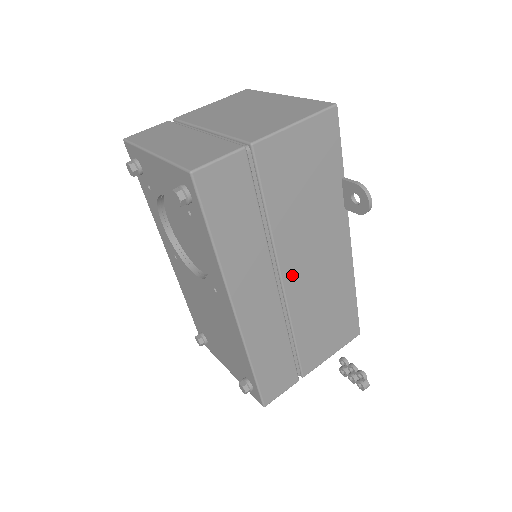
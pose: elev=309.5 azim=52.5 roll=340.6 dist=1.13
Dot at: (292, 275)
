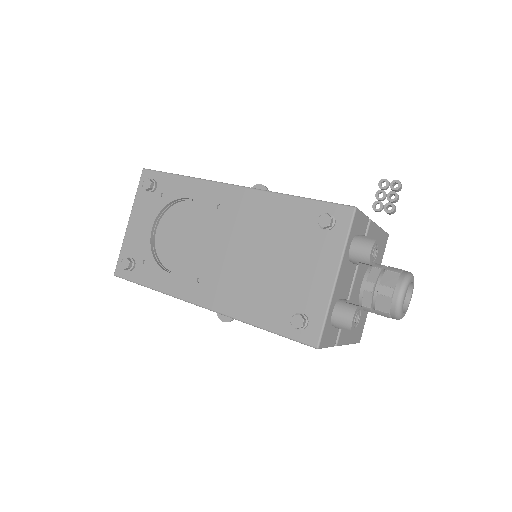
Dot at: occluded
